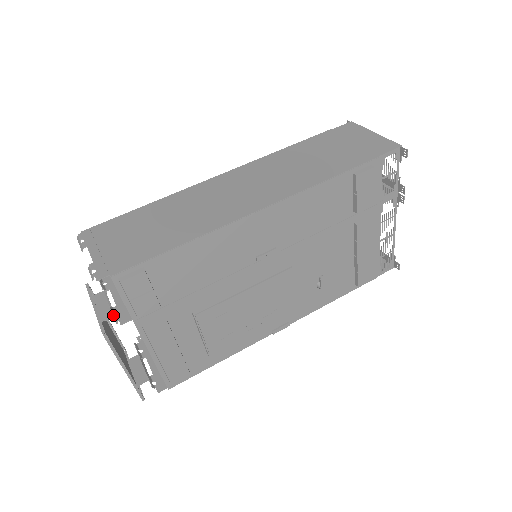
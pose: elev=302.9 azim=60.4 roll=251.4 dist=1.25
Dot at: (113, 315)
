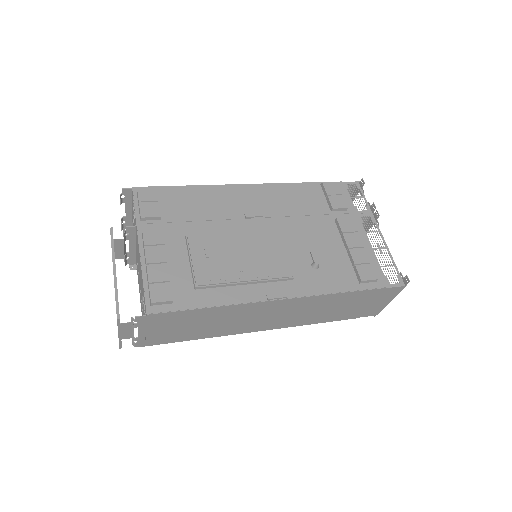
Dot at: (124, 230)
